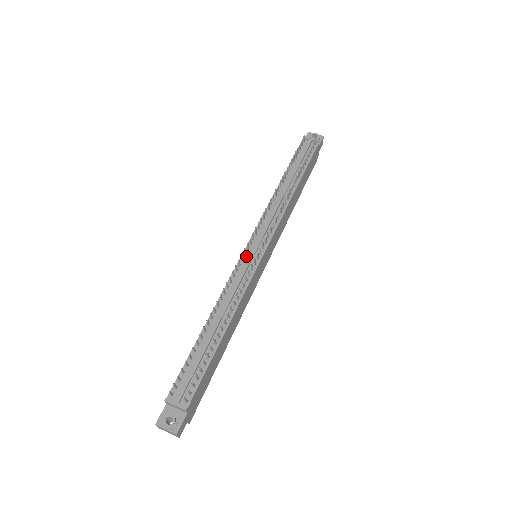
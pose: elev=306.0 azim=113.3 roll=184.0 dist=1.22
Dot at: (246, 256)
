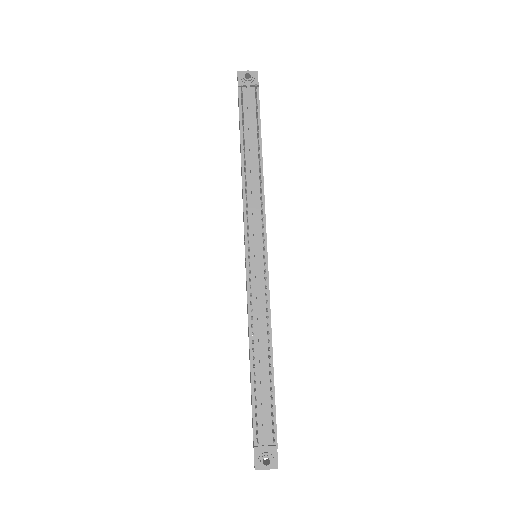
Dot at: (251, 266)
